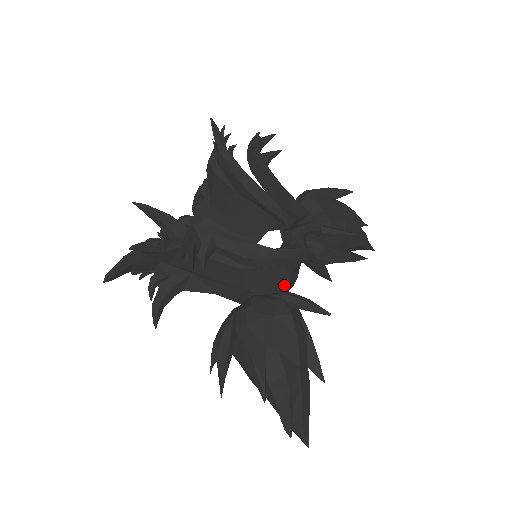
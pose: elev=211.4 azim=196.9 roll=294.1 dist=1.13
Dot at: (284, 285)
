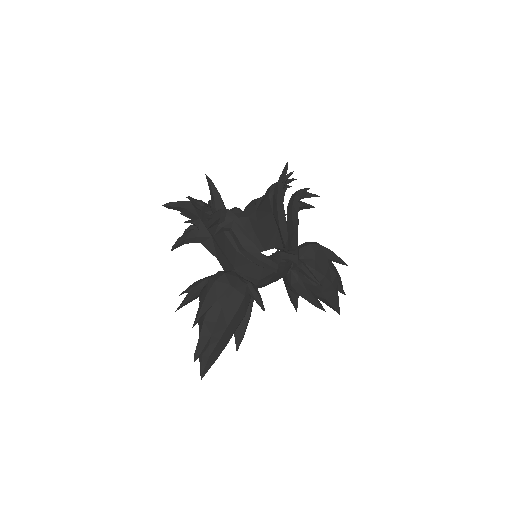
Dot at: (256, 280)
